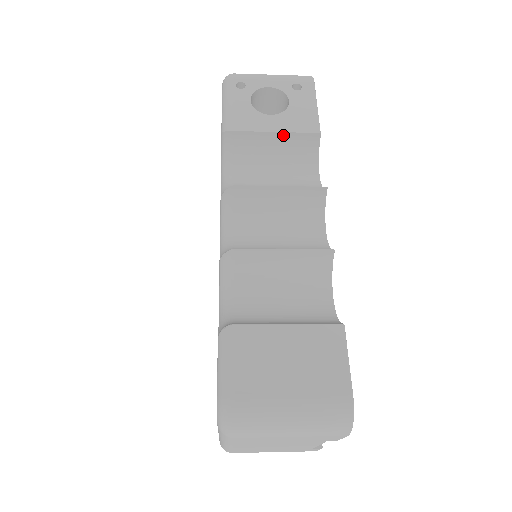
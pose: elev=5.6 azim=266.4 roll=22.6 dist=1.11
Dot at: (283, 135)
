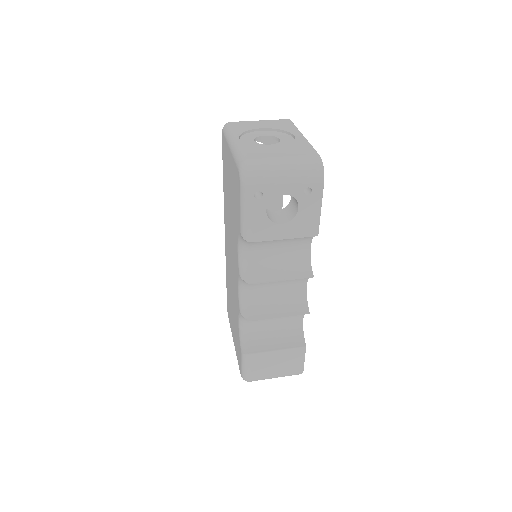
Dot at: (289, 238)
